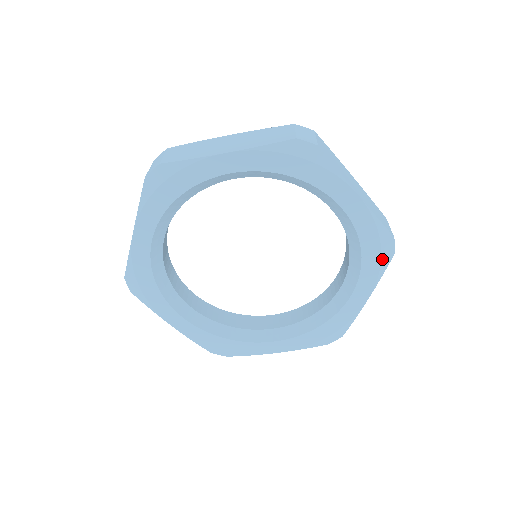
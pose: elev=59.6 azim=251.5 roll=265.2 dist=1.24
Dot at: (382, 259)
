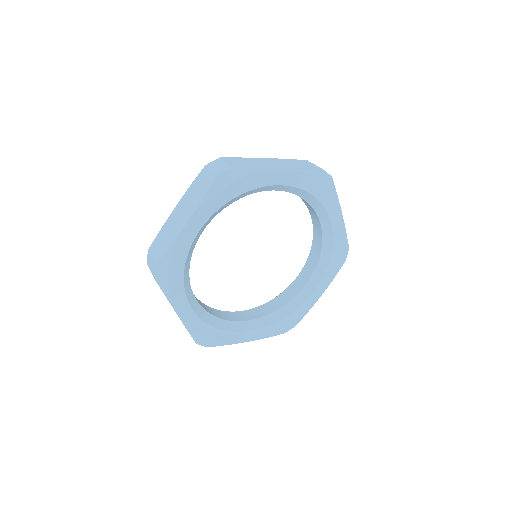
Dot at: (328, 187)
